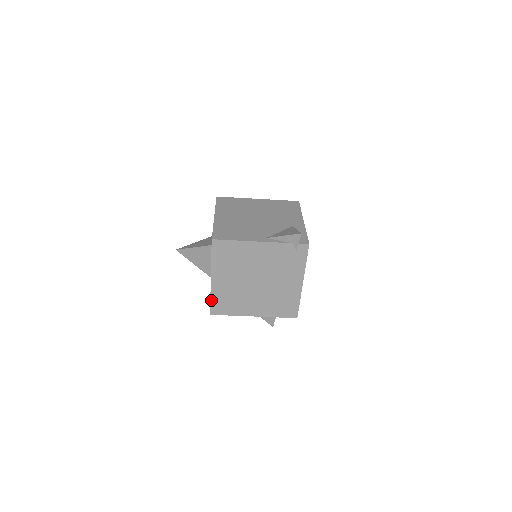
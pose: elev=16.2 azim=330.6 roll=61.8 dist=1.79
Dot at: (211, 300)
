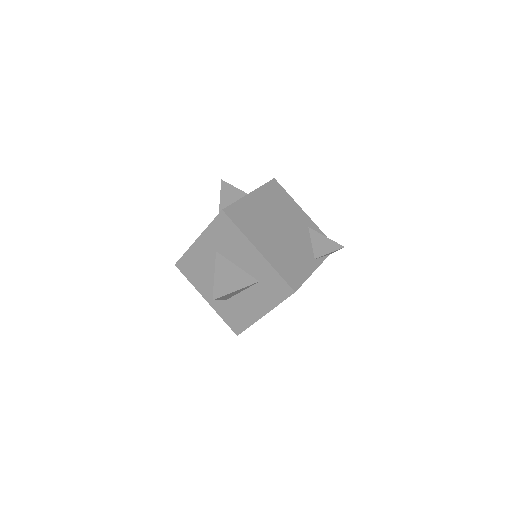
Dot at: (248, 327)
